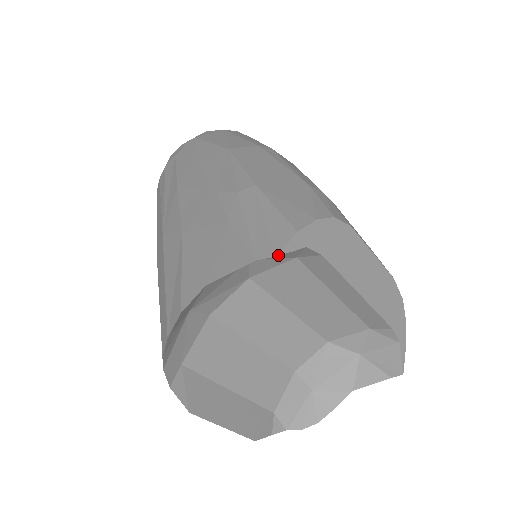
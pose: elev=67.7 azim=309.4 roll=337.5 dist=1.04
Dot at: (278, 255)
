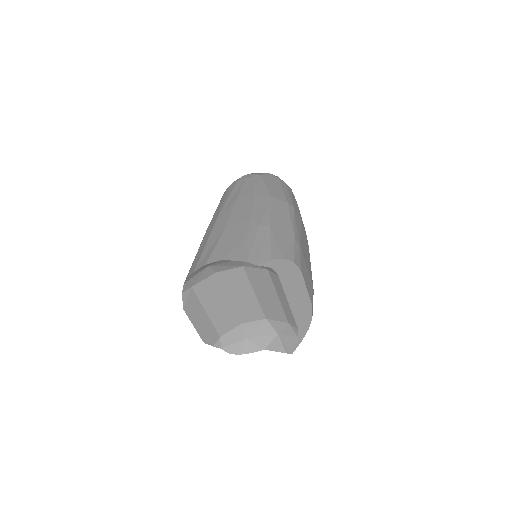
Dot at: occluded
